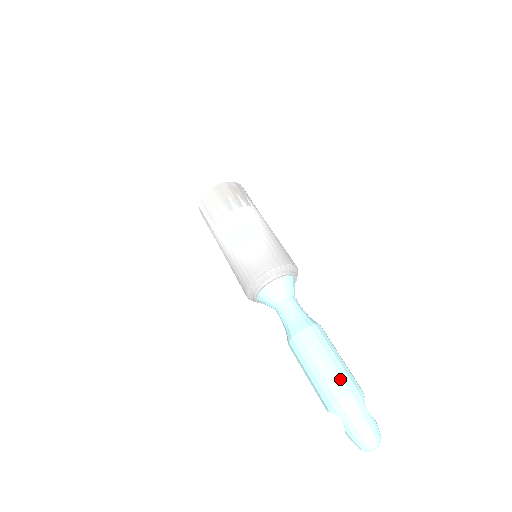
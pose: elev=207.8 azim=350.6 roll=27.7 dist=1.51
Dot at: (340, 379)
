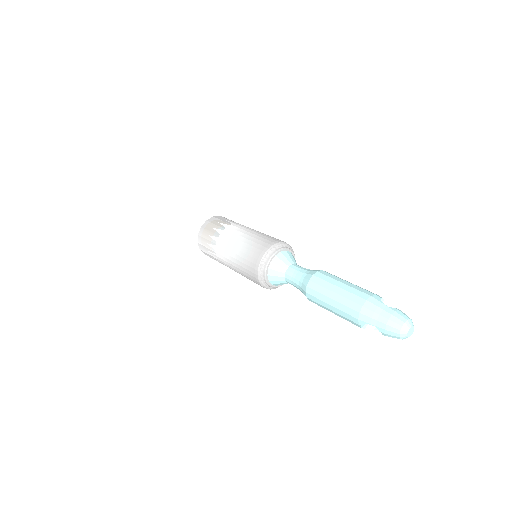
Dot at: (353, 296)
